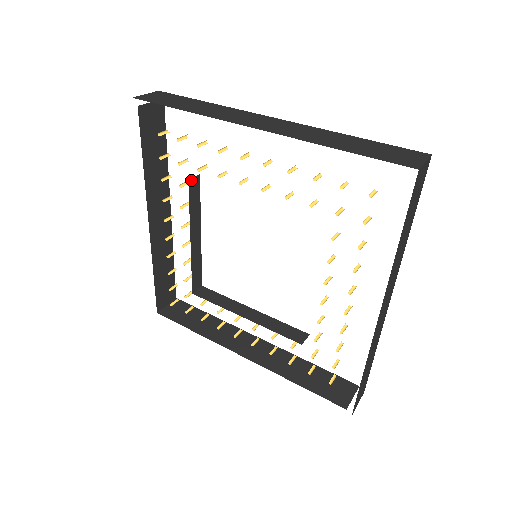
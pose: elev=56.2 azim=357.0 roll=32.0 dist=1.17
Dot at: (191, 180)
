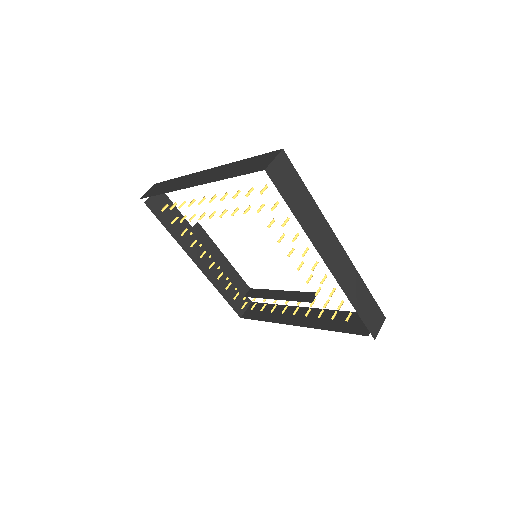
Dot at: occluded
